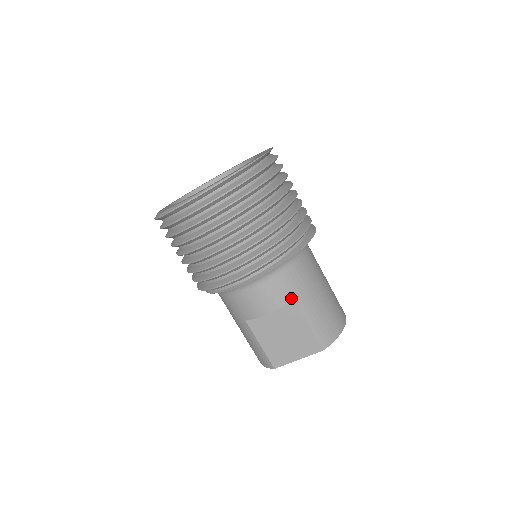
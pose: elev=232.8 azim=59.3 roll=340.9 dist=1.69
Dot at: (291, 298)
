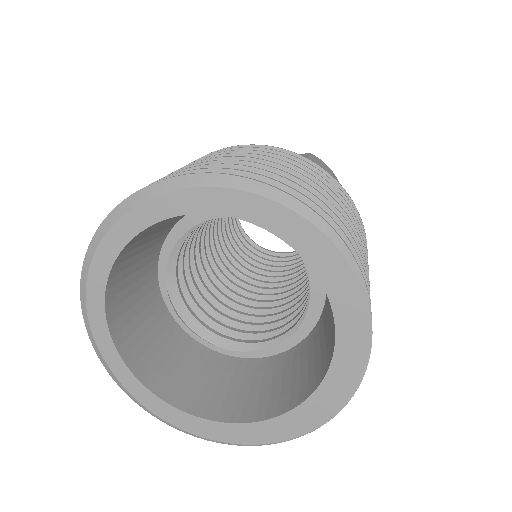
Dot at: occluded
